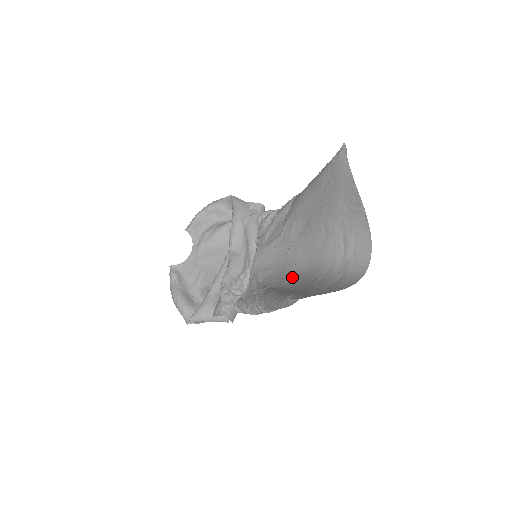
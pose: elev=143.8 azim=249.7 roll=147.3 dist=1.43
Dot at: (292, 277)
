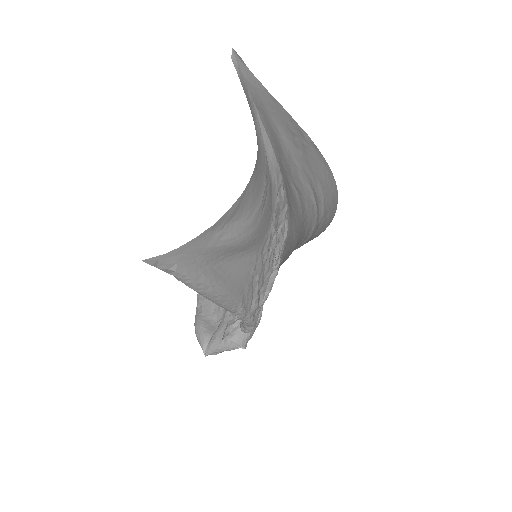
Dot at: occluded
